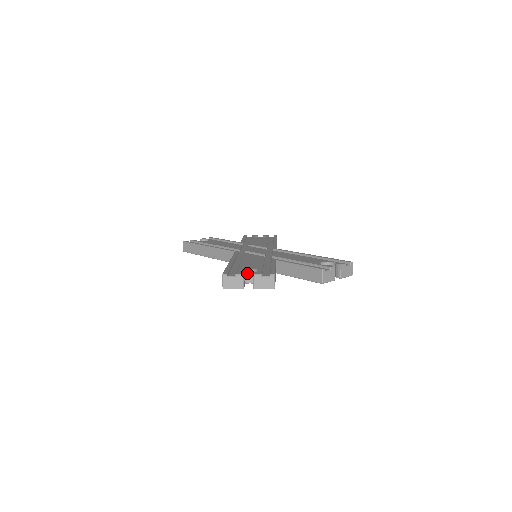
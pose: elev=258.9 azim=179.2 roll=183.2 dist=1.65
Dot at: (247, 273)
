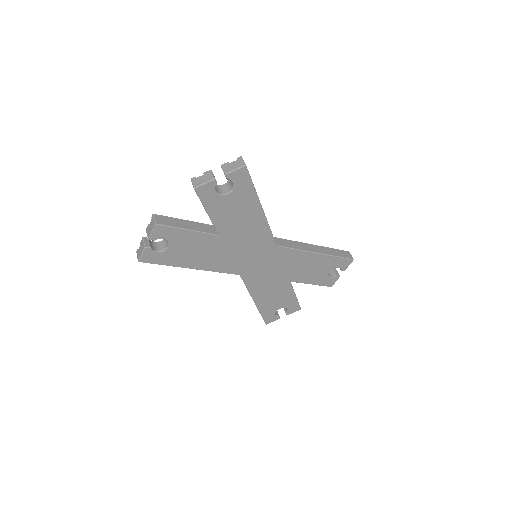
Dot at: (164, 241)
